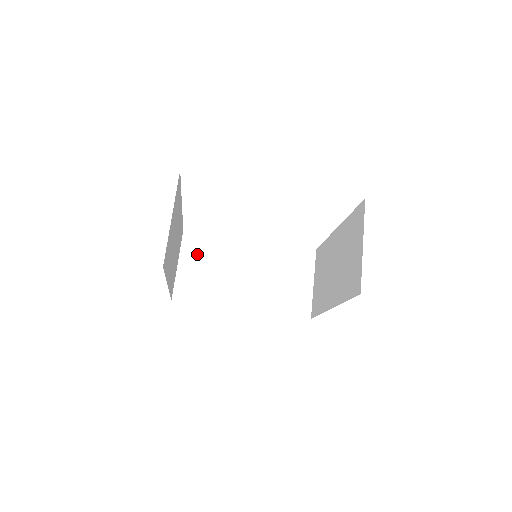
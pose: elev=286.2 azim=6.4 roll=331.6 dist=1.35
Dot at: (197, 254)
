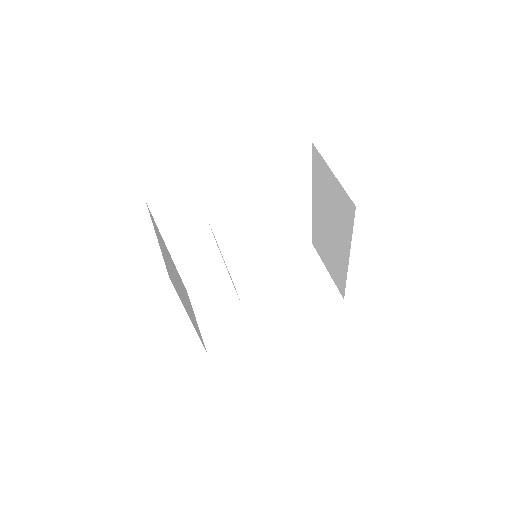
Dot at: (210, 303)
